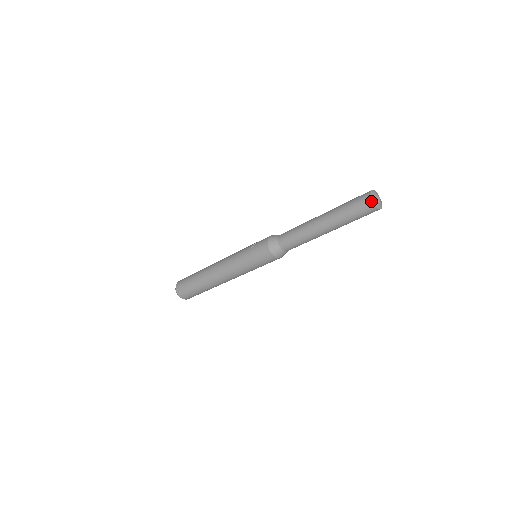
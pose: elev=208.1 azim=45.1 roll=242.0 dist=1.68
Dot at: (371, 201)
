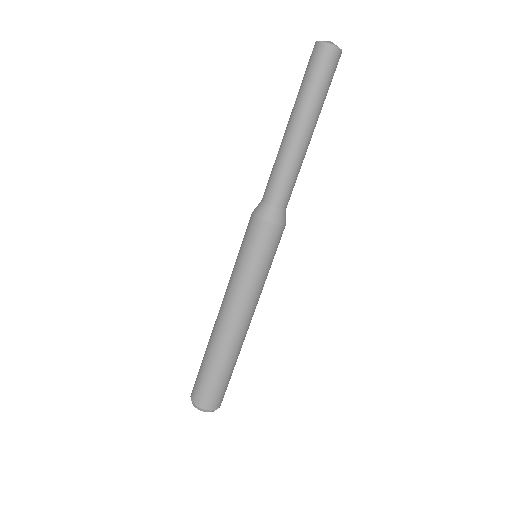
Dot at: (318, 43)
